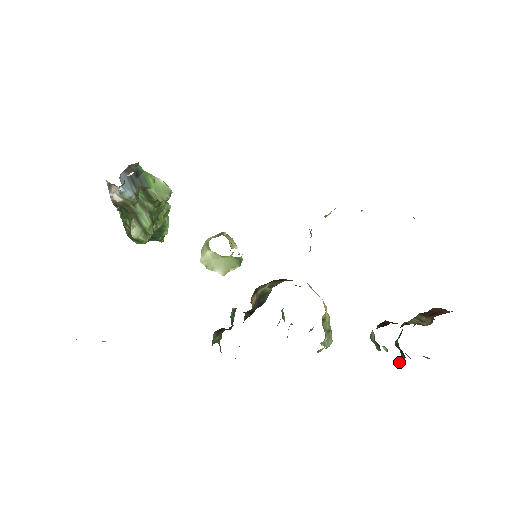
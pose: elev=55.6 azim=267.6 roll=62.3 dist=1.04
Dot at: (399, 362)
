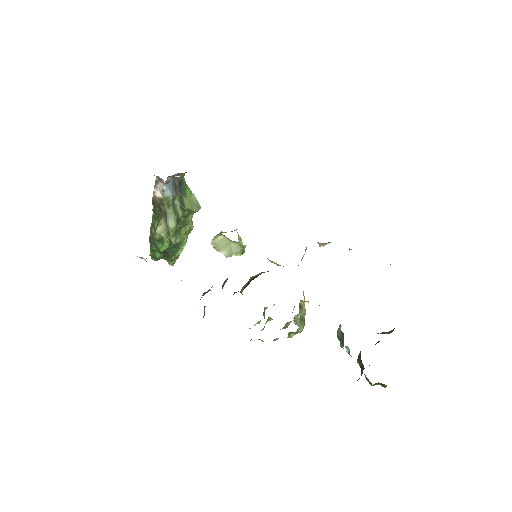
Dot at: (358, 379)
